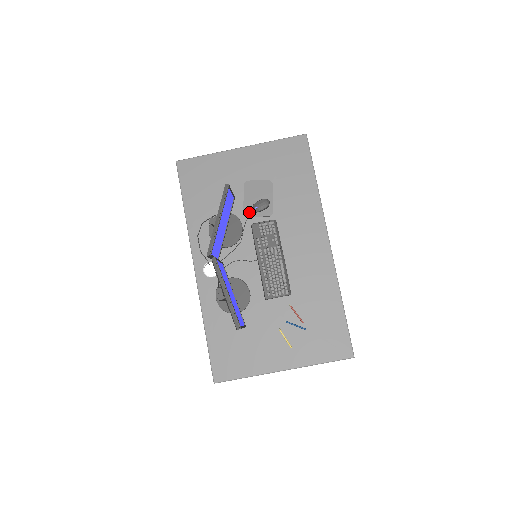
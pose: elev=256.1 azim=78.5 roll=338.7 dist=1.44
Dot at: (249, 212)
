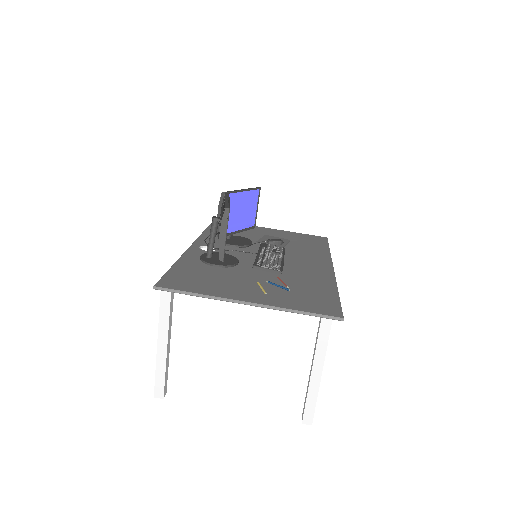
Dot at: (262, 241)
